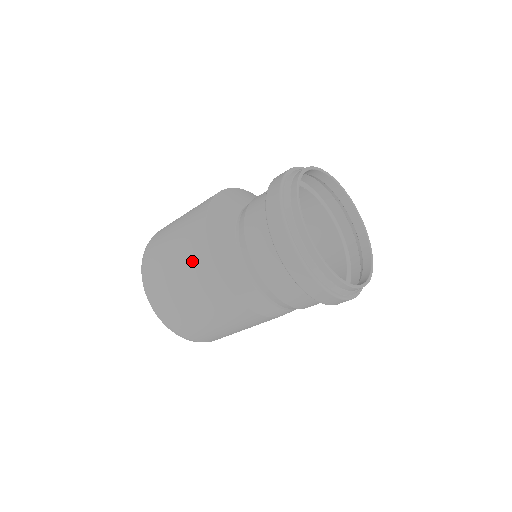
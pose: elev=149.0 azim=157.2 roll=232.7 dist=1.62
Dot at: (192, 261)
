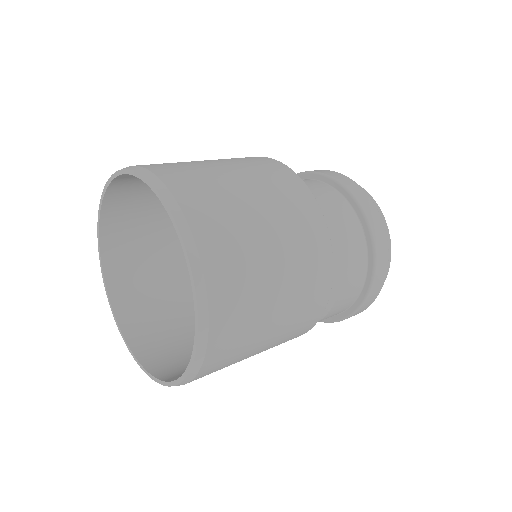
Dot at: (307, 277)
